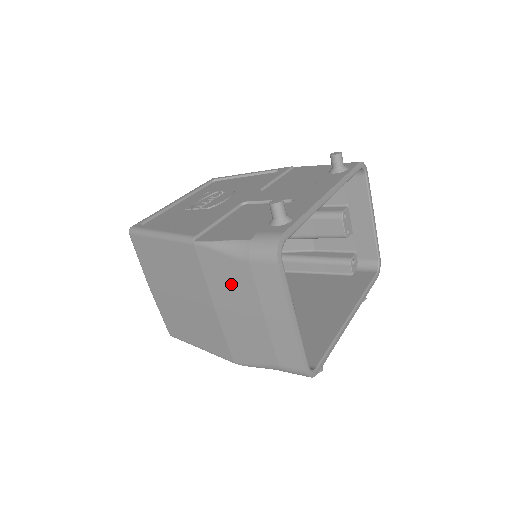
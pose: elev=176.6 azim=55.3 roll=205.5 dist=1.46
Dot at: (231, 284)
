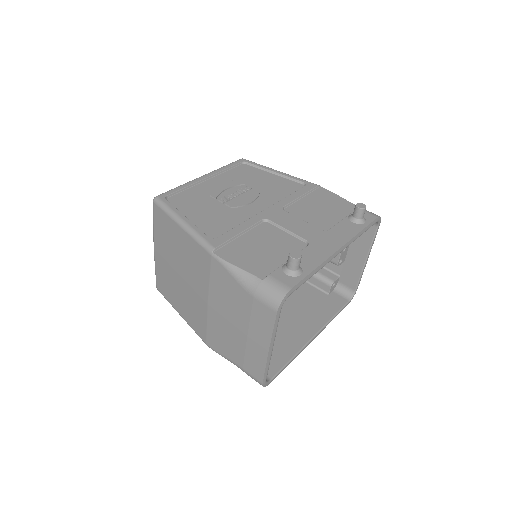
Dot at: (230, 300)
